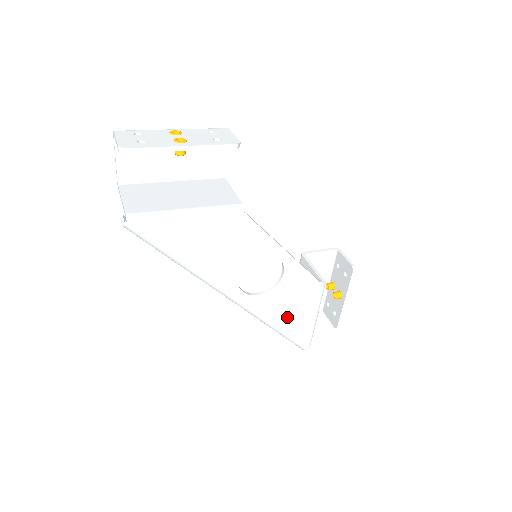
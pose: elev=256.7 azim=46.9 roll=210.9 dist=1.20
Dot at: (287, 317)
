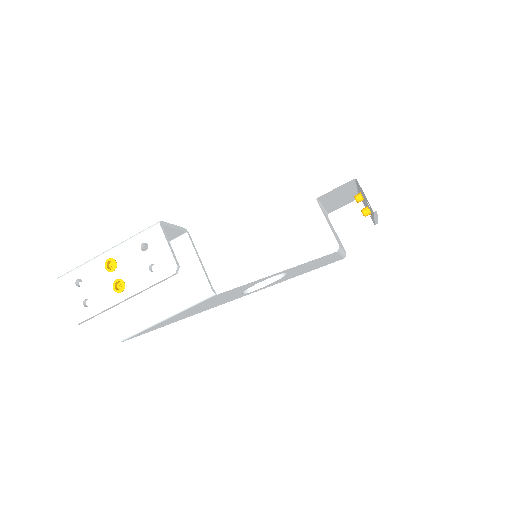
Dot at: (309, 269)
